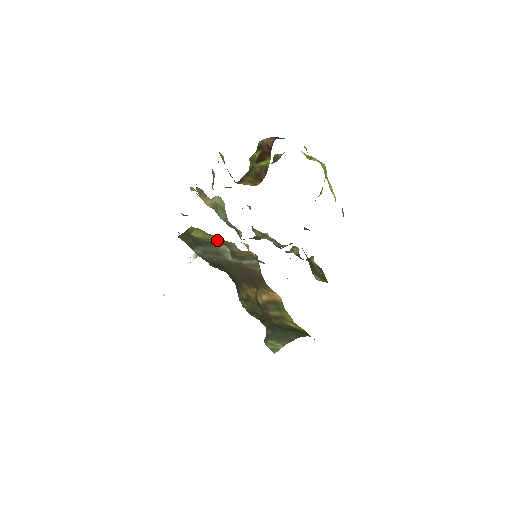
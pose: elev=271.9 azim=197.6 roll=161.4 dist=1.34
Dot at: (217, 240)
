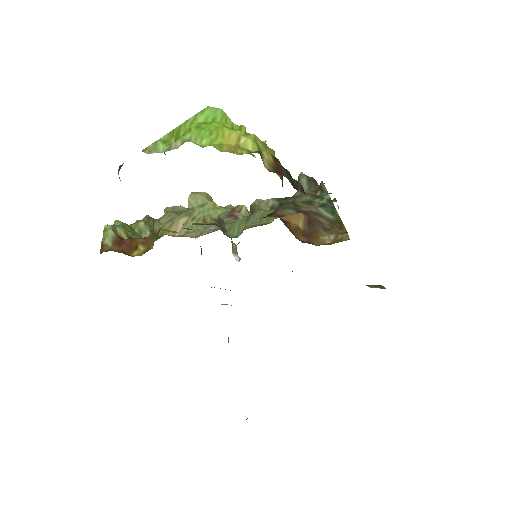
Dot at: occluded
